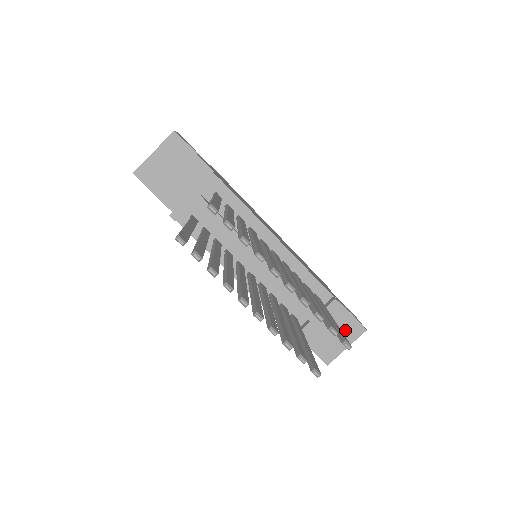
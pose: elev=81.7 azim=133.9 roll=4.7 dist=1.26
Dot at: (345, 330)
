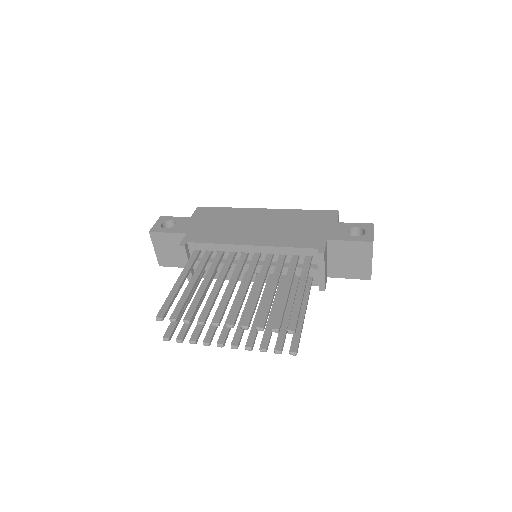
Dot at: (358, 253)
